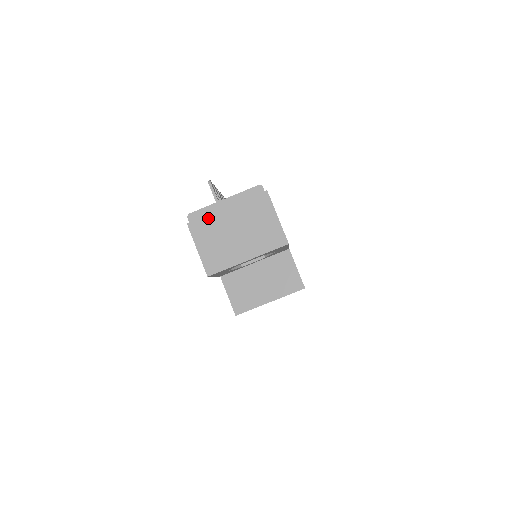
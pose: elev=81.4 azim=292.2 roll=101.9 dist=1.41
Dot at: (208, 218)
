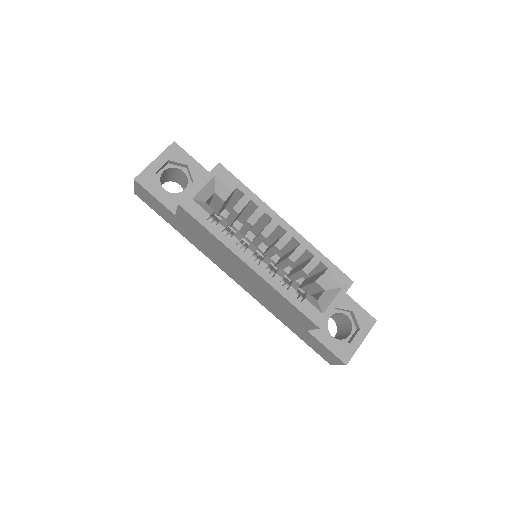
Dot at: occluded
